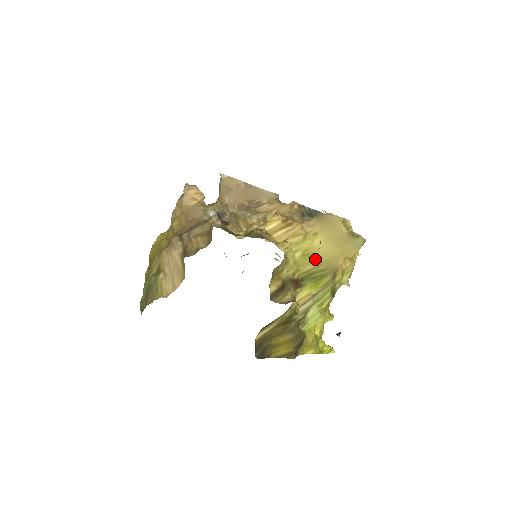
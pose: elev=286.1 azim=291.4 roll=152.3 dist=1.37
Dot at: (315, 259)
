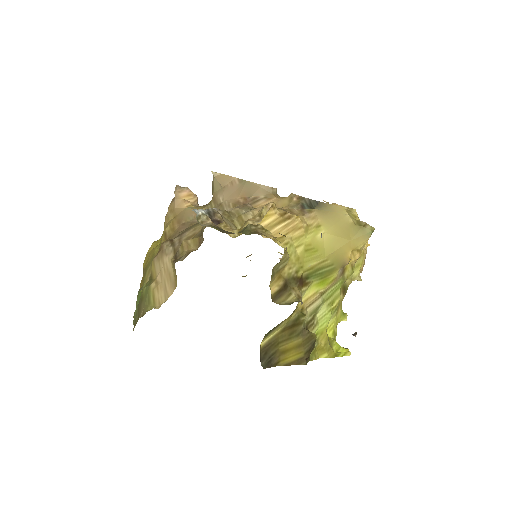
Dot at: (320, 253)
